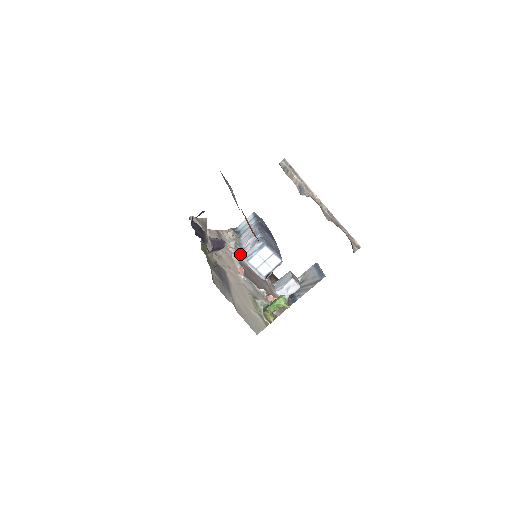
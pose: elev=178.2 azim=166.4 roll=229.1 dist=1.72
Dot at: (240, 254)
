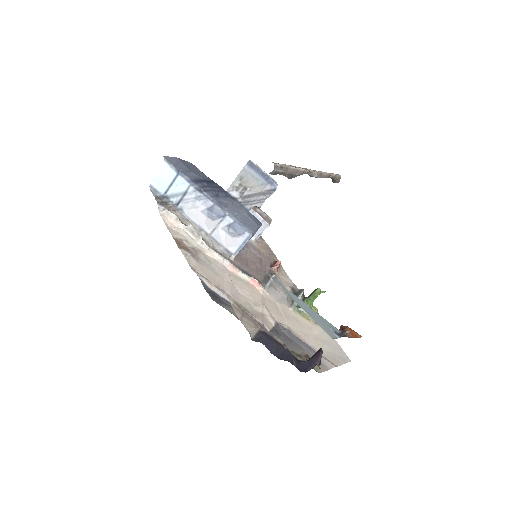
Dot at: (220, 250)
